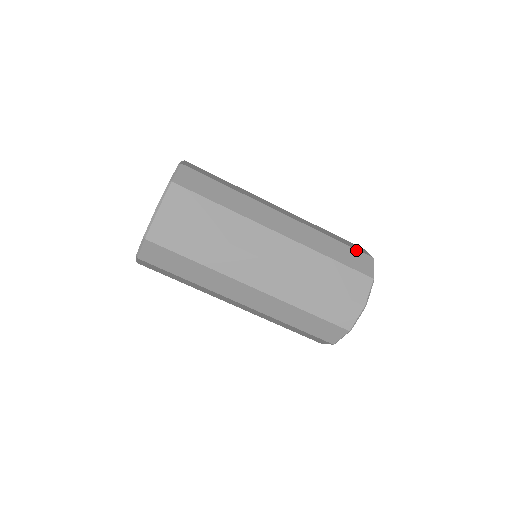
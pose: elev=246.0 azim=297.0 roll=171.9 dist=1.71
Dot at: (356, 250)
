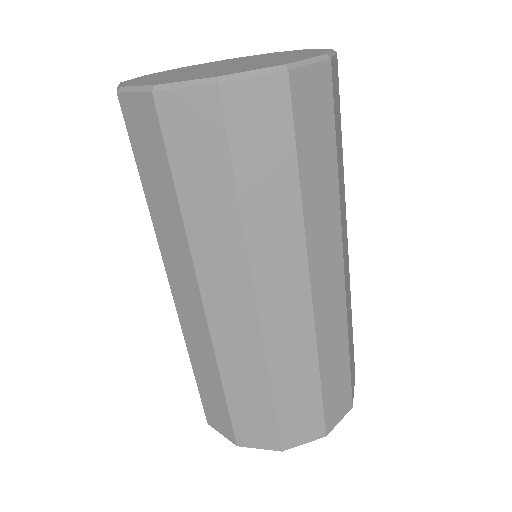
Dot at: (350, 384)
